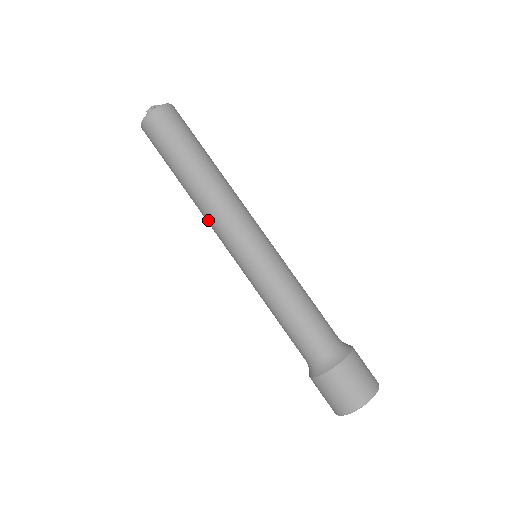
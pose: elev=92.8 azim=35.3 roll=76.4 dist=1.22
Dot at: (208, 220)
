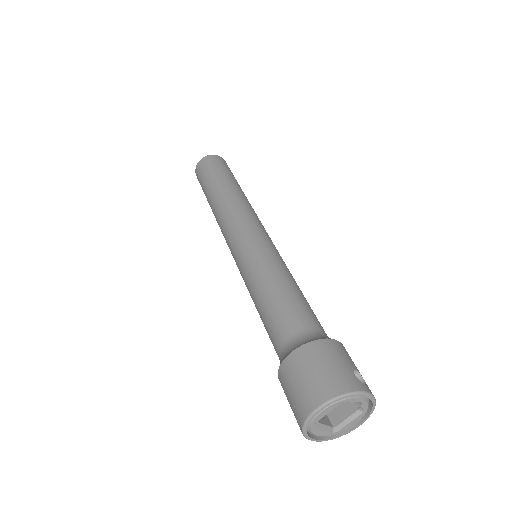
Dot at: occluded
